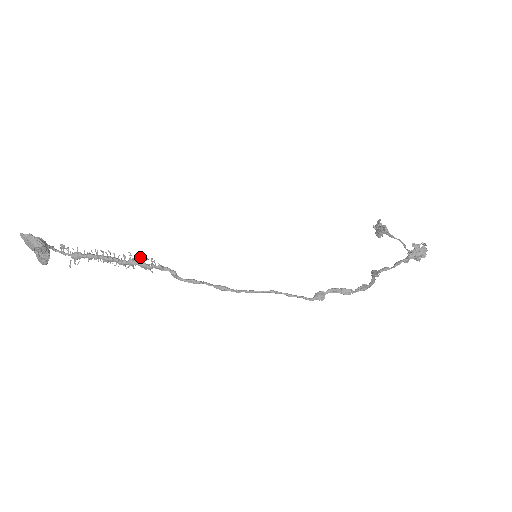
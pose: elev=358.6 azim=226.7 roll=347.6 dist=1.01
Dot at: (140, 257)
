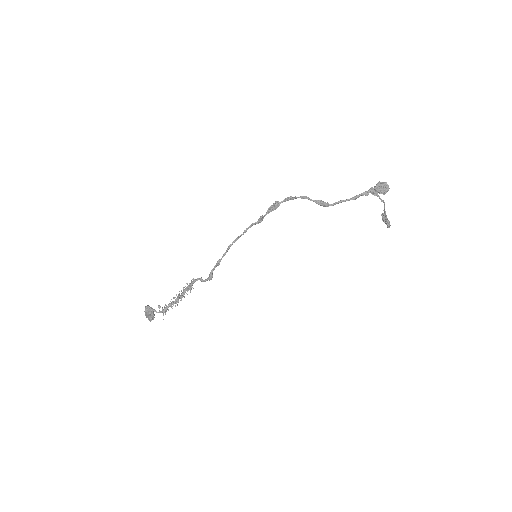
Dot at: occluded
